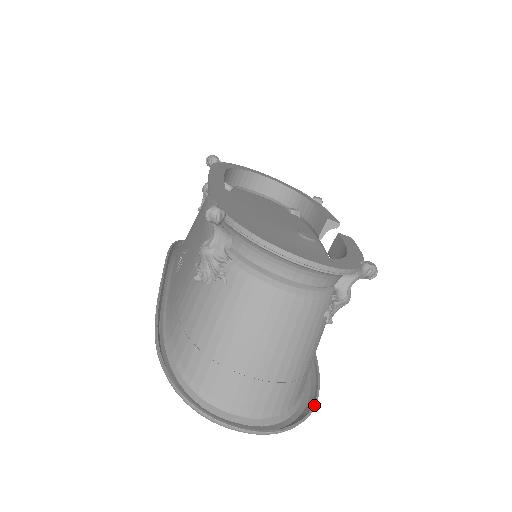
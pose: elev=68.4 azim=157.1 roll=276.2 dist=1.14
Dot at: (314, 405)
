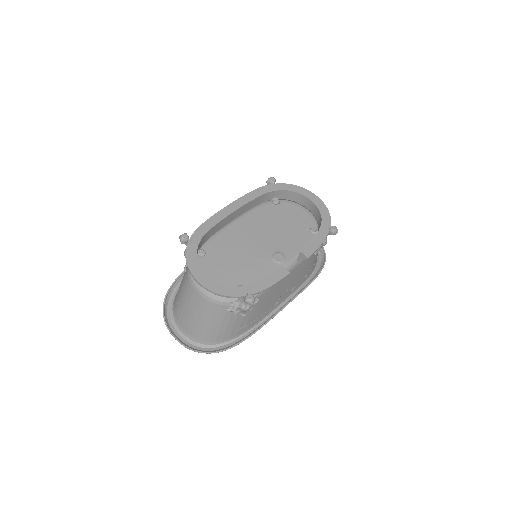
Dot at: (223, 350)
